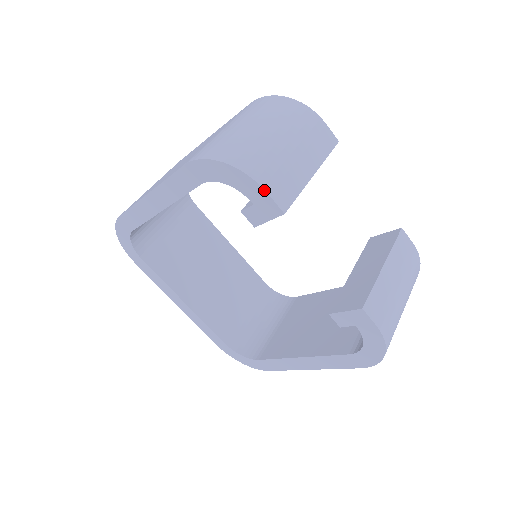
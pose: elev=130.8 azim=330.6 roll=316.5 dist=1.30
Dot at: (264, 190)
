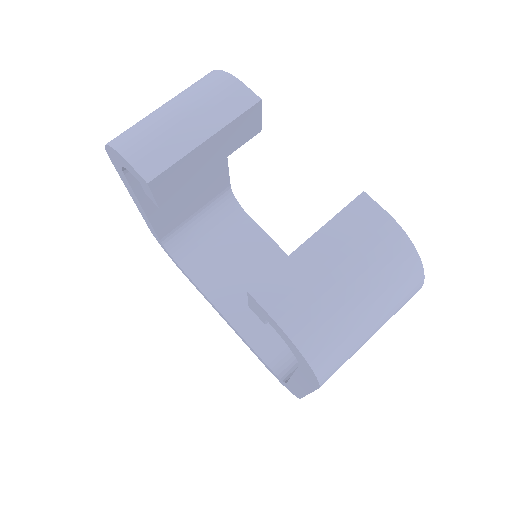
Dot at: (127, 162)
